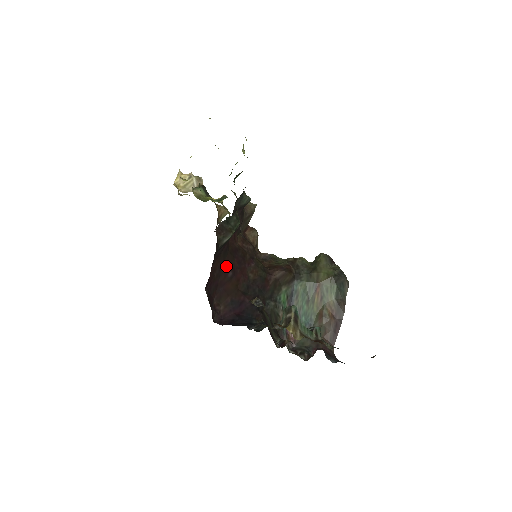
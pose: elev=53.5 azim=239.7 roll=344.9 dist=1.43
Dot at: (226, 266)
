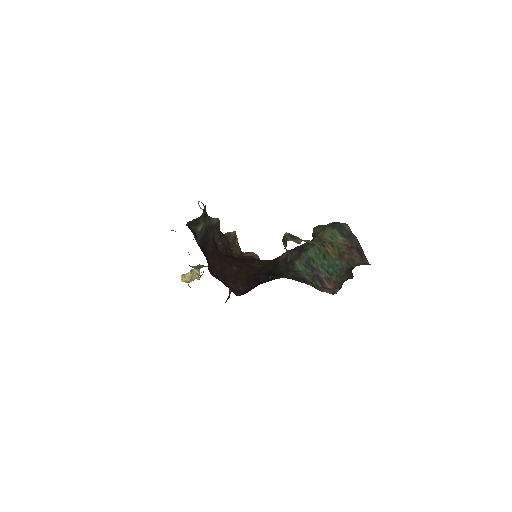
Dot at: (227, 264)
